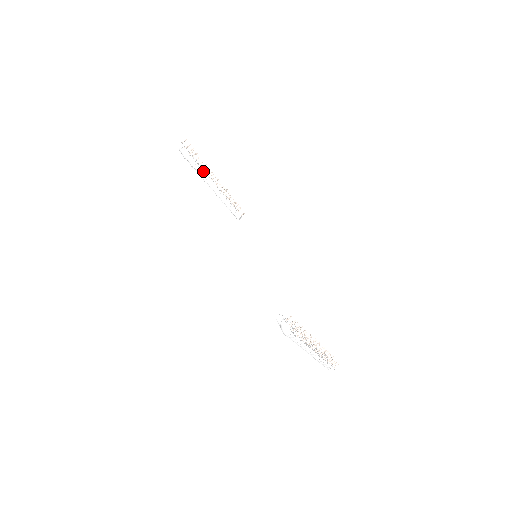
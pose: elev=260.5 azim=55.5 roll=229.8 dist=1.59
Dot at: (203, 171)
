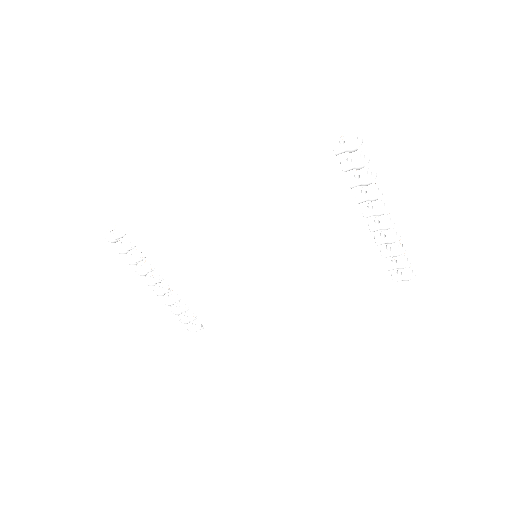
Dot at: (142, 258)
